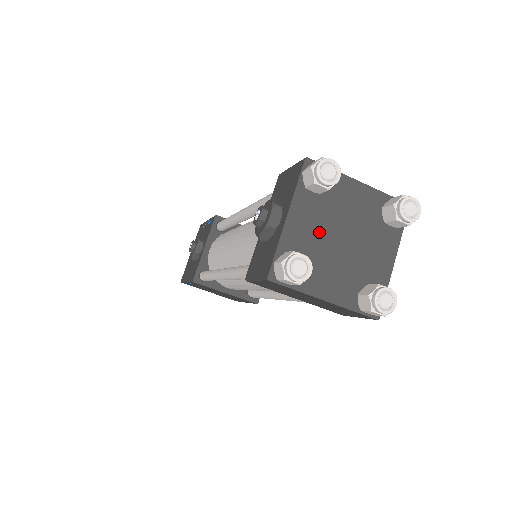
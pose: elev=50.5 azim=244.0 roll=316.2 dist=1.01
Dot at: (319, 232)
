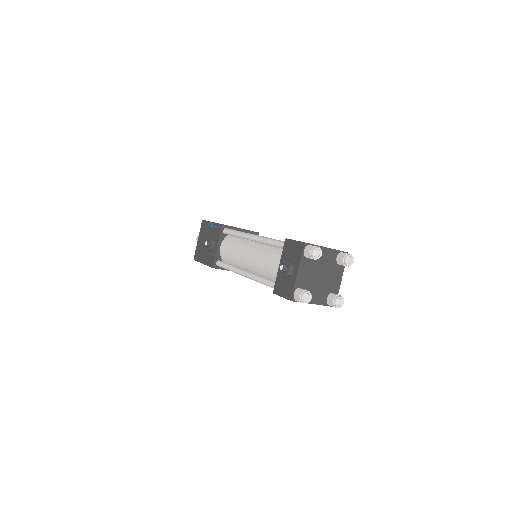
Dot at: (311, 275)
